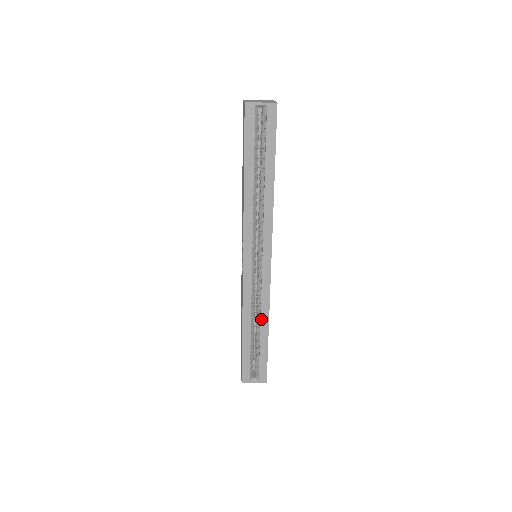
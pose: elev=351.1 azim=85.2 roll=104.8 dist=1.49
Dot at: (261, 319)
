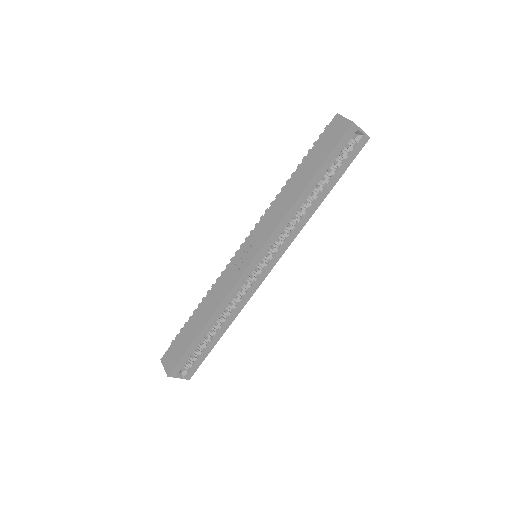
Dot at: (228, 318)
